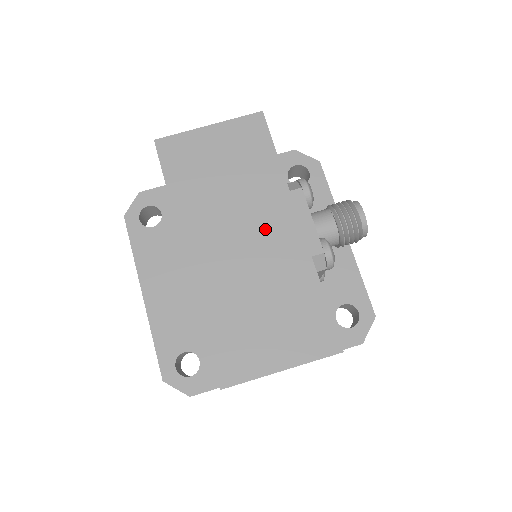
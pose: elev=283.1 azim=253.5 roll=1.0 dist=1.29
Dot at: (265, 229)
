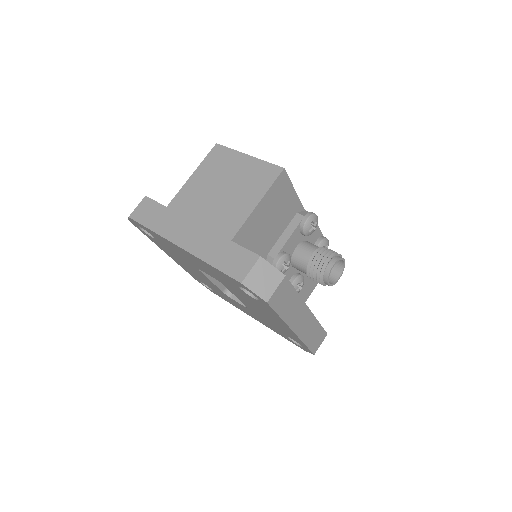
Dot at: occluded
